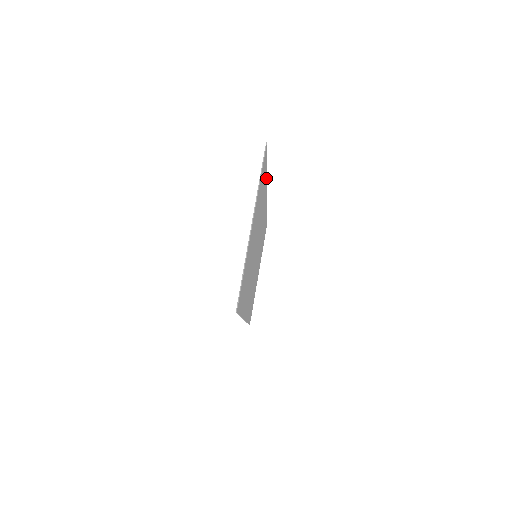
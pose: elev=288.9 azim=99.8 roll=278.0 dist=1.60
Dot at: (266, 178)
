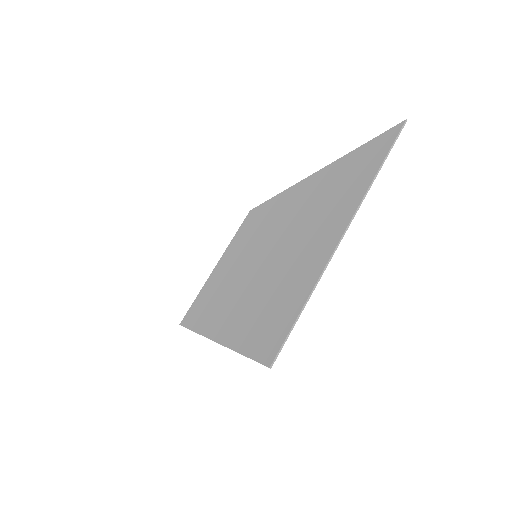
Dot at: (334, 164)
